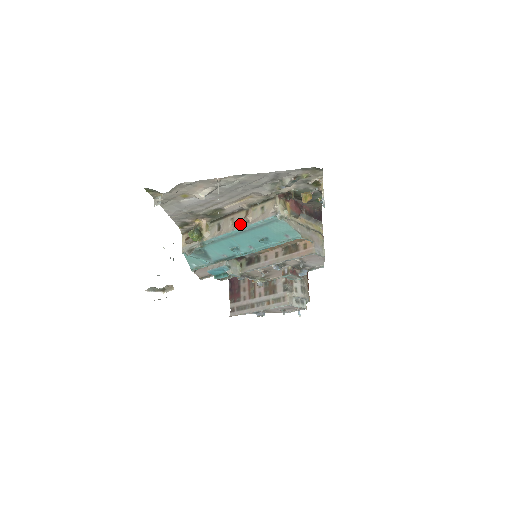
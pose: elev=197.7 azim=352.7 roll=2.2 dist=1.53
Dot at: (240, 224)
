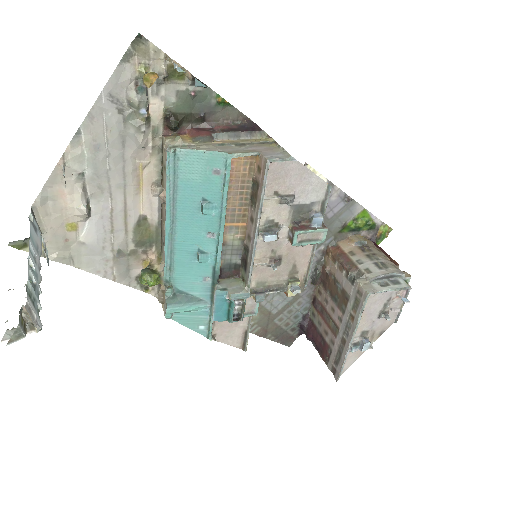
Dot at: (165, 213)
